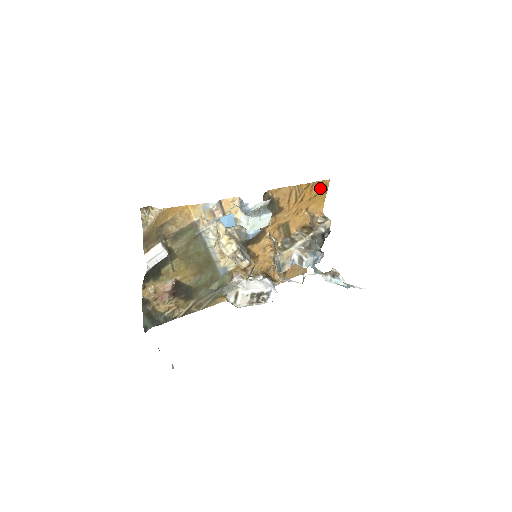
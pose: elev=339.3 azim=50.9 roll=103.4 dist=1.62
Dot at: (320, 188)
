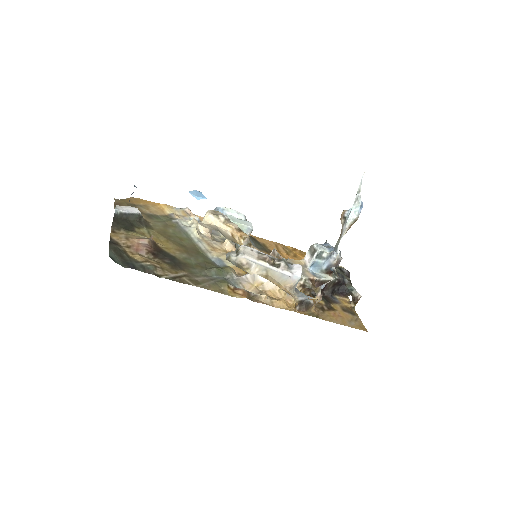
Dot at: occluded
